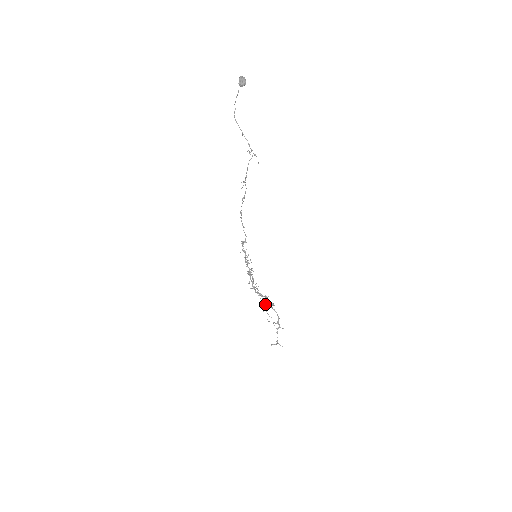
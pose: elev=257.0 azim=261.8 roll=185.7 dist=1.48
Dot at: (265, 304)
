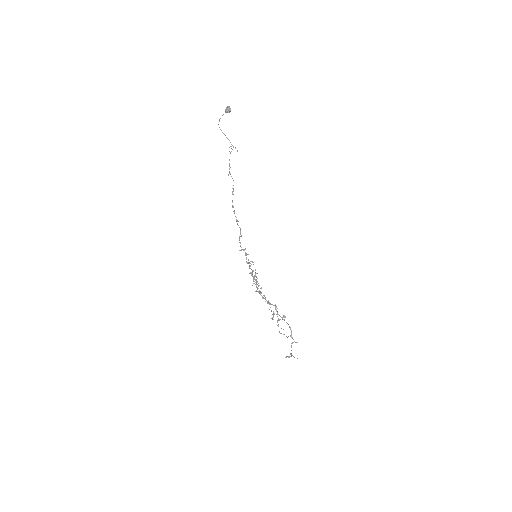
Dot at: (274, 314)
